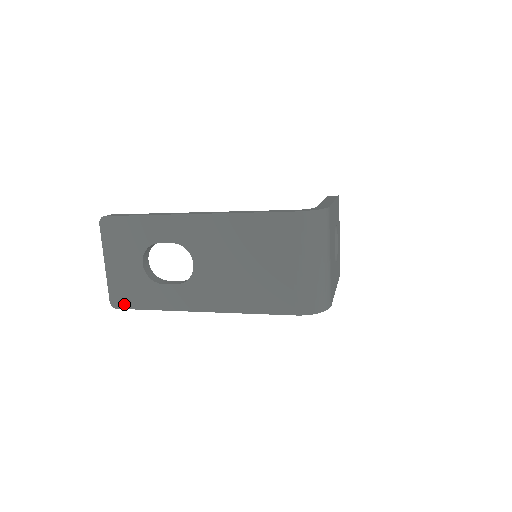
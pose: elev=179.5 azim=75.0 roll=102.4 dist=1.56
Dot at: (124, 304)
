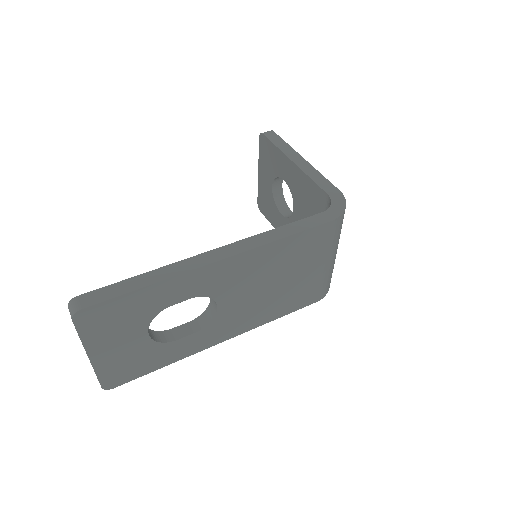
Dot at: (124, 380)
